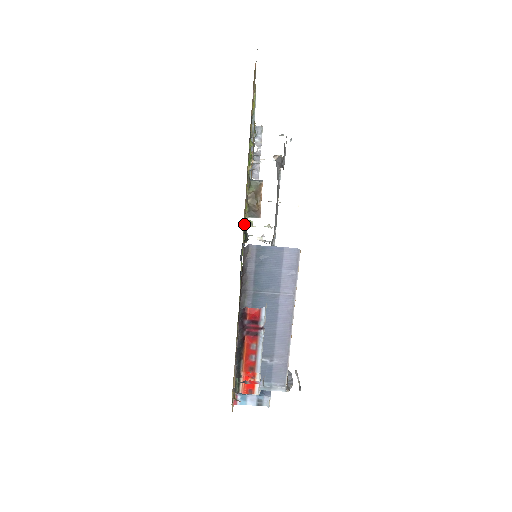
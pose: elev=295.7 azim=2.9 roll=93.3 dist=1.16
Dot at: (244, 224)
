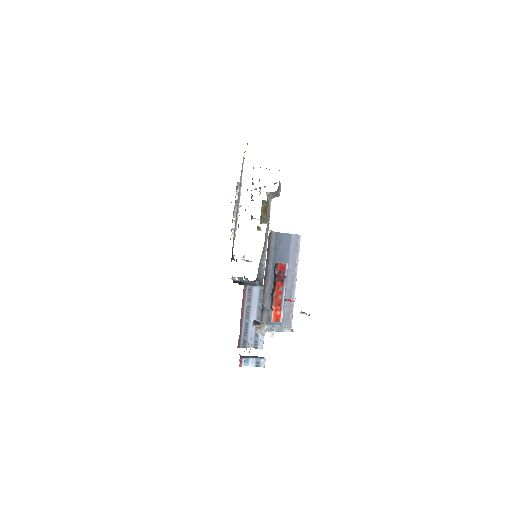
Dot at: occluded
